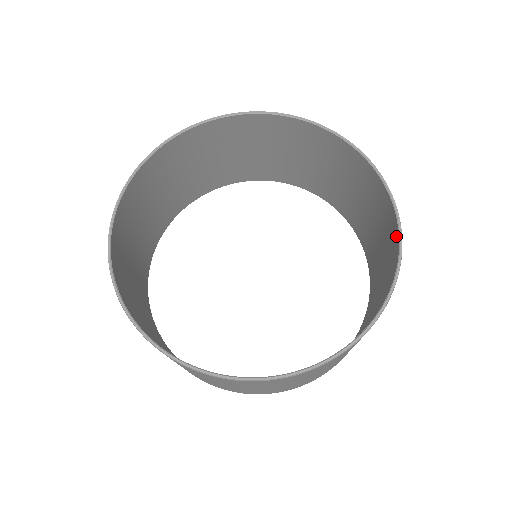
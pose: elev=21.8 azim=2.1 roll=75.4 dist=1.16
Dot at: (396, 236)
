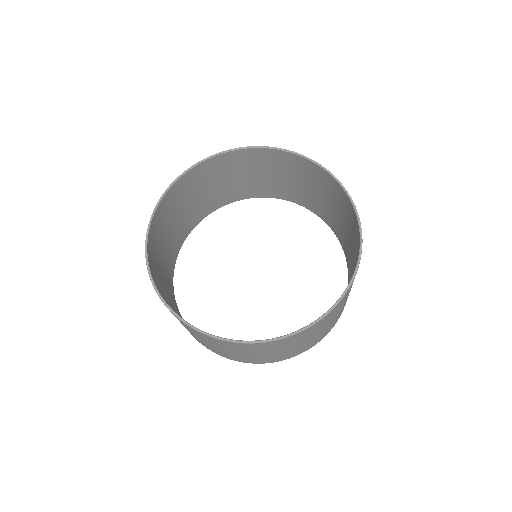
Dot at: (322, 172)
